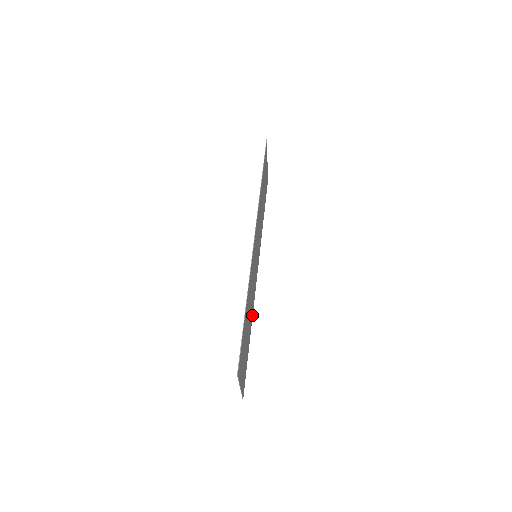
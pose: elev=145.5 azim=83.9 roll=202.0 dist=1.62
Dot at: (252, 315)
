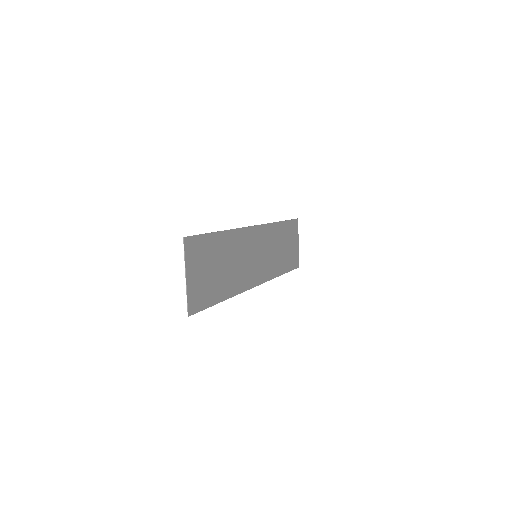
Dot at: (235, 293)
